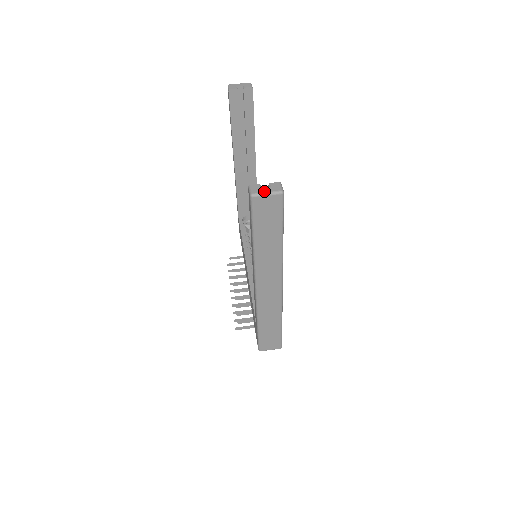
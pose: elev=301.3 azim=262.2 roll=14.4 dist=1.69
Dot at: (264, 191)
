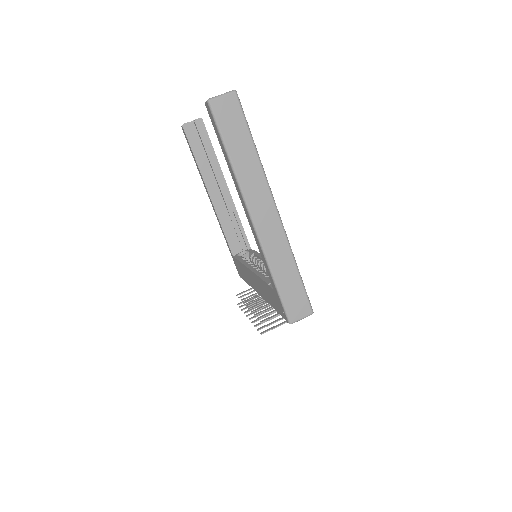
Dot at: (218, 95)
